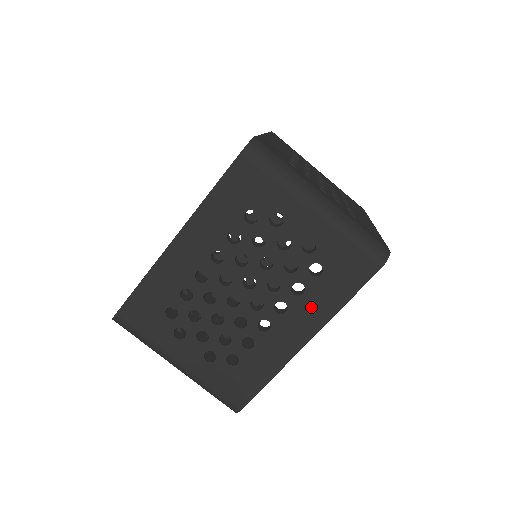
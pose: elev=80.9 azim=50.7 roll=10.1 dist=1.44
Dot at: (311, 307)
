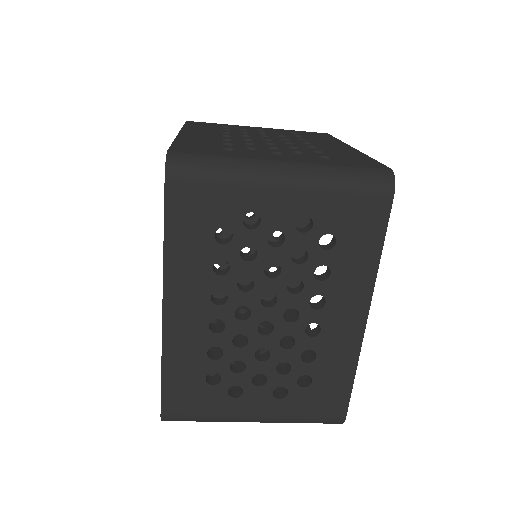
Dot at: (348, 281)
